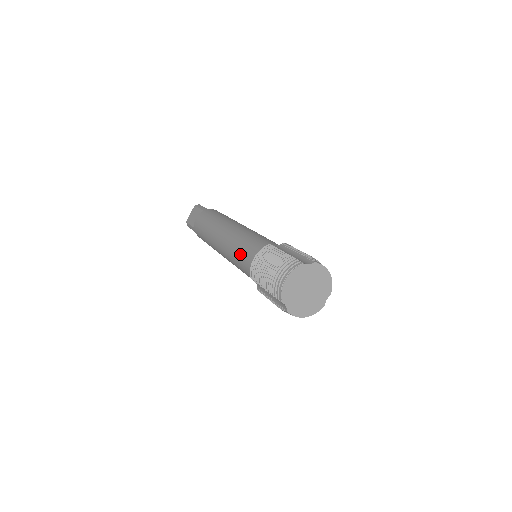
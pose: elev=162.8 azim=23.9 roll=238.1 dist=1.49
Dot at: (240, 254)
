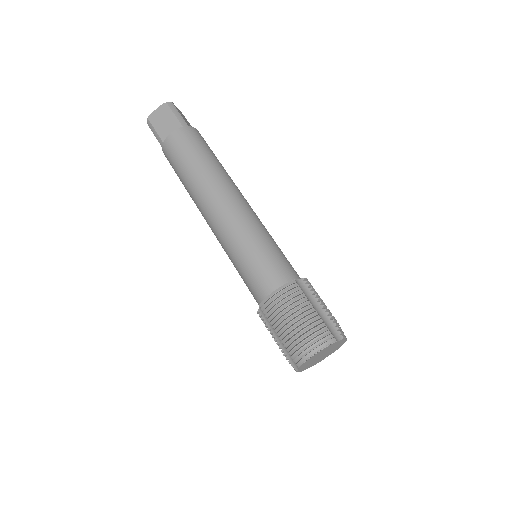
Dot at: (247, 260)
